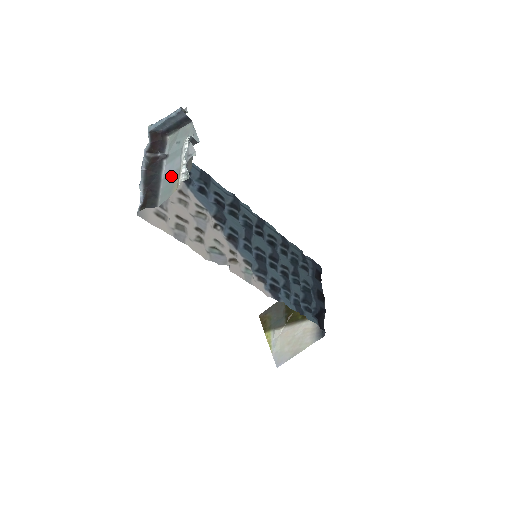
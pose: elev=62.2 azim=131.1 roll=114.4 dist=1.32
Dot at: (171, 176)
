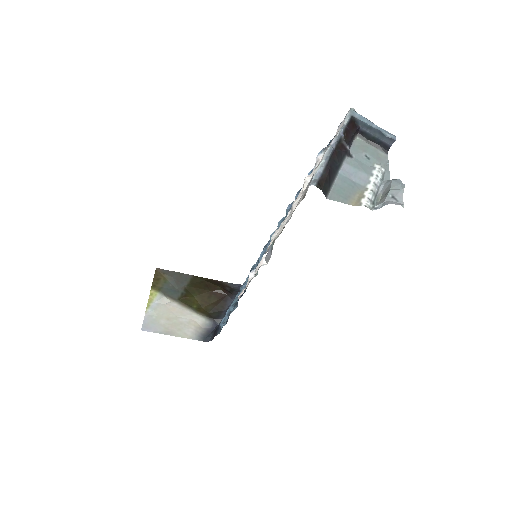
Dot at: (351, 183)
